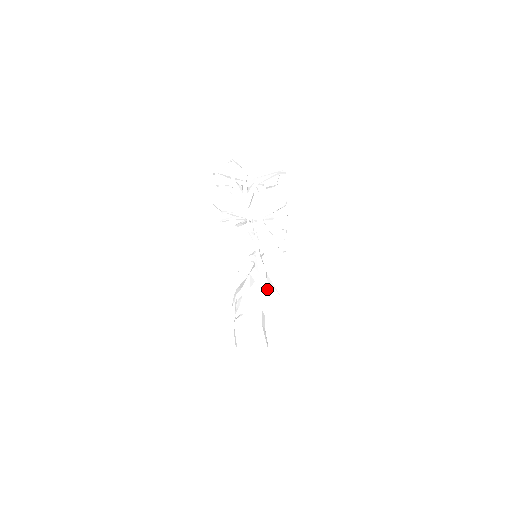
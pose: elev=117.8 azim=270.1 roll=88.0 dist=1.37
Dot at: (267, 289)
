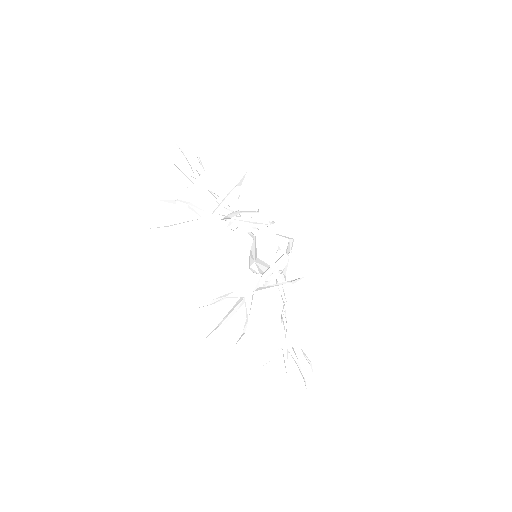
Dot at: occluded
